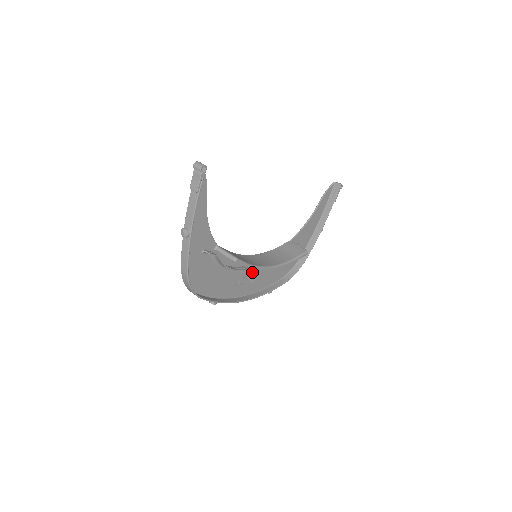
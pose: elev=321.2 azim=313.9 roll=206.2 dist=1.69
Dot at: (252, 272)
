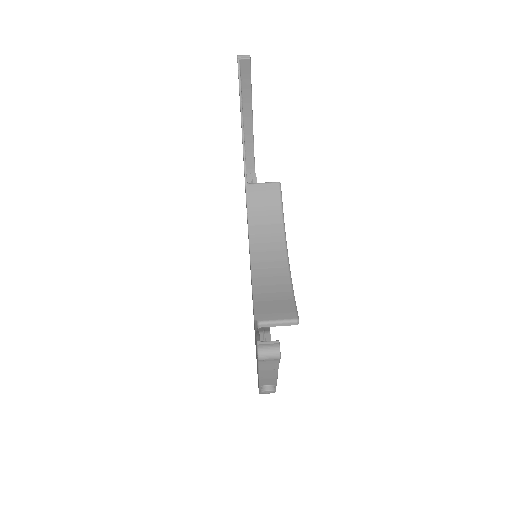
Dot at: occluded
